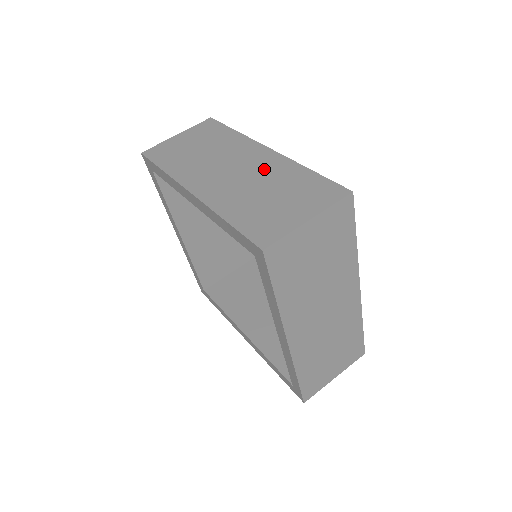
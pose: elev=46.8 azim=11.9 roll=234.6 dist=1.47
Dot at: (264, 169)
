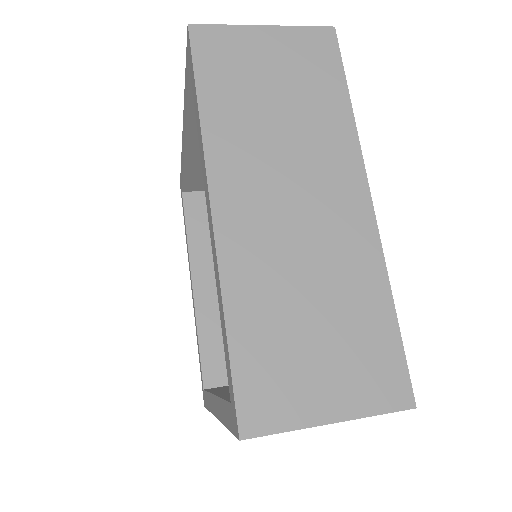
Dot at: (338, 247)
